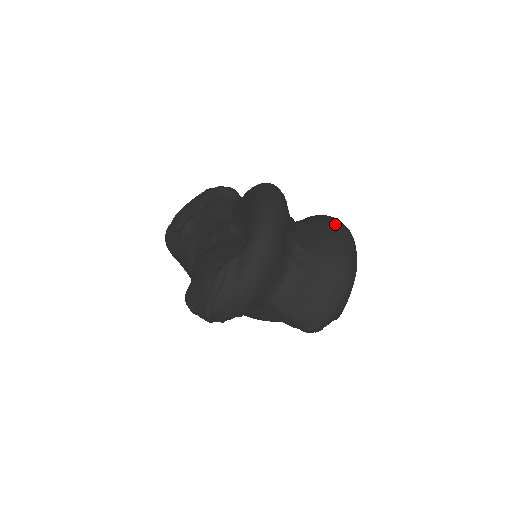
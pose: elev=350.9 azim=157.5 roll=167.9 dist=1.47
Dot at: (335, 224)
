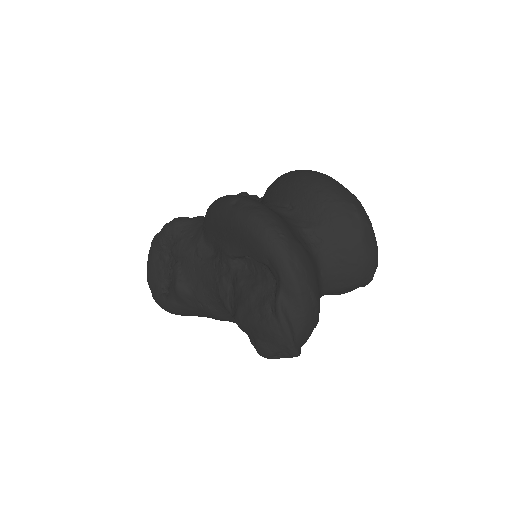
Dot at: (310, 181)
